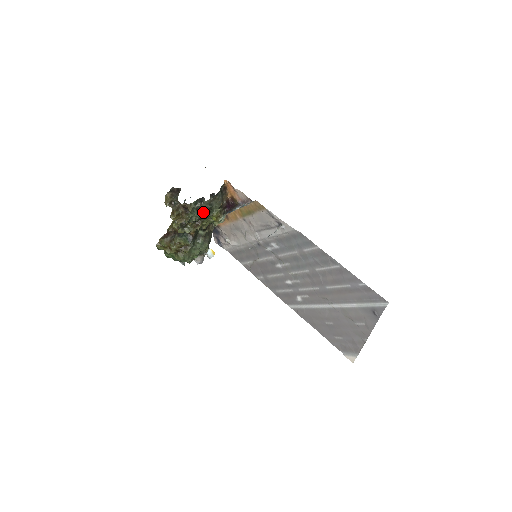
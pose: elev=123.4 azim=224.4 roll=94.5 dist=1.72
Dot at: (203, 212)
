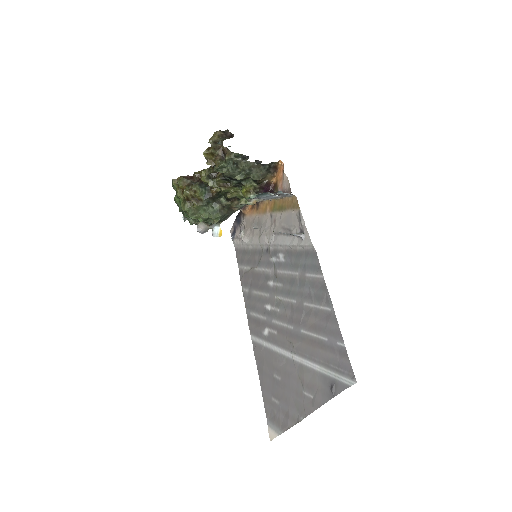
Dot at: (238, 172)
